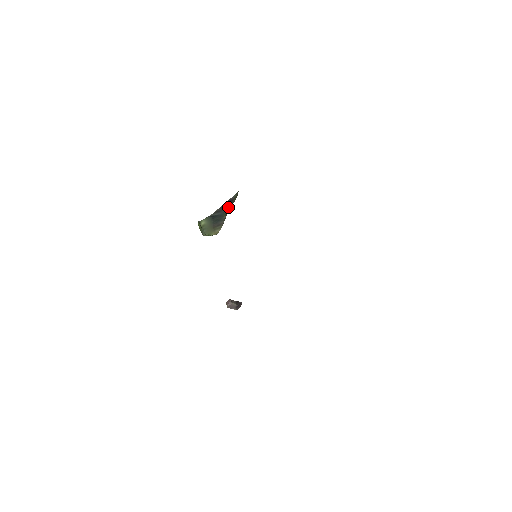
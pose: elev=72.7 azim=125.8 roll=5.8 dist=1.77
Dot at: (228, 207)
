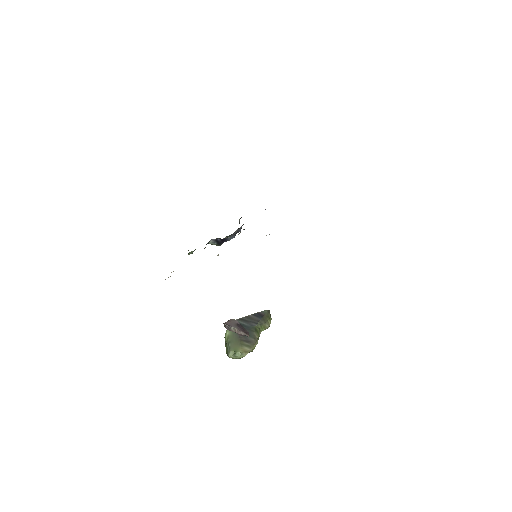
Dot at: (258, 322)
